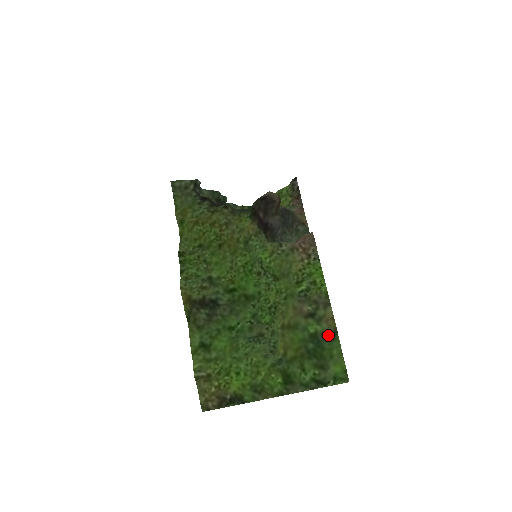
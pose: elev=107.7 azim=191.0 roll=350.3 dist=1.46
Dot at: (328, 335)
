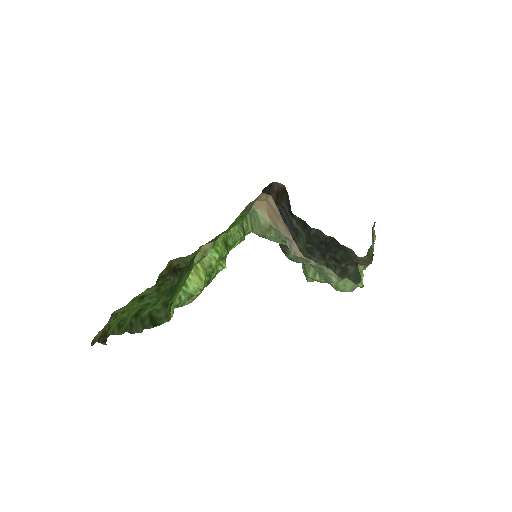
Dot at: (187, 262)
